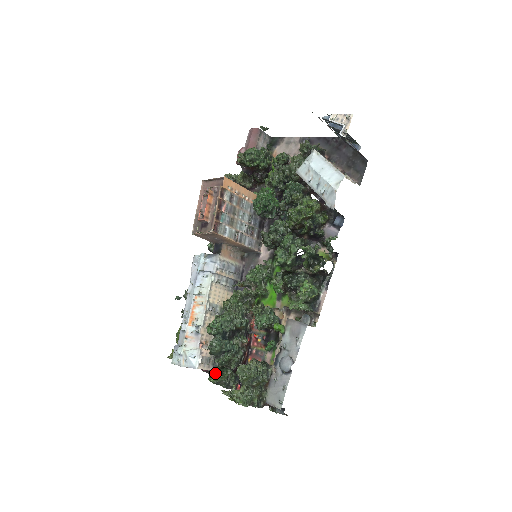
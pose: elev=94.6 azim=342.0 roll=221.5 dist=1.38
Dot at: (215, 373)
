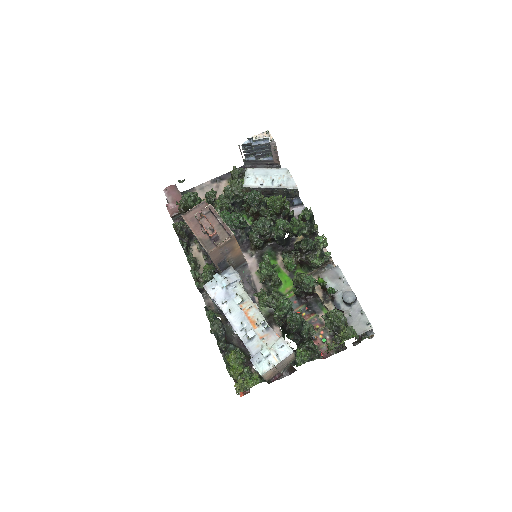
Dot at: (303, 351)
